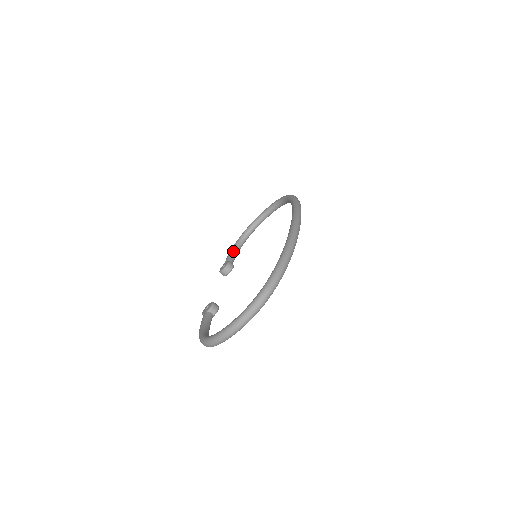
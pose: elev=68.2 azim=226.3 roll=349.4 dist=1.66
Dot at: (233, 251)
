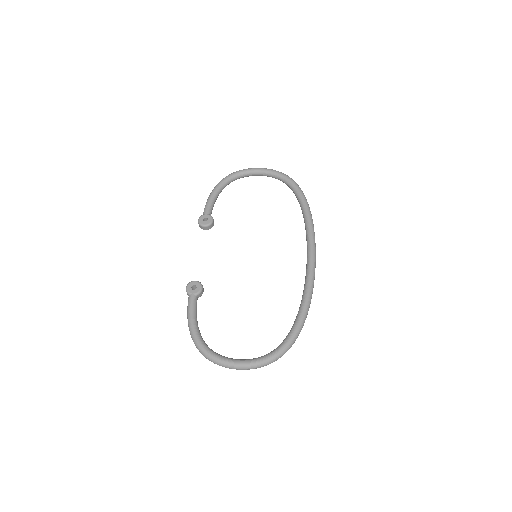
Dot at: (215, 198)
